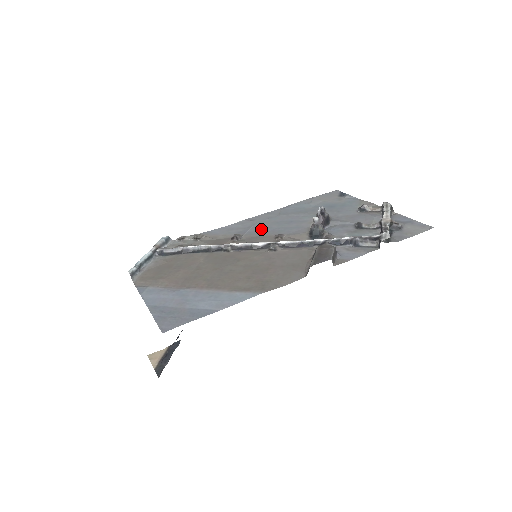
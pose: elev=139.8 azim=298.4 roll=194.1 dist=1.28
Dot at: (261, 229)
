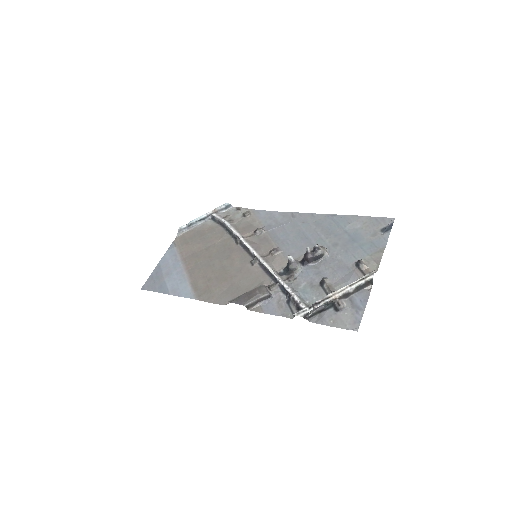
Dot at: (282, 232)
